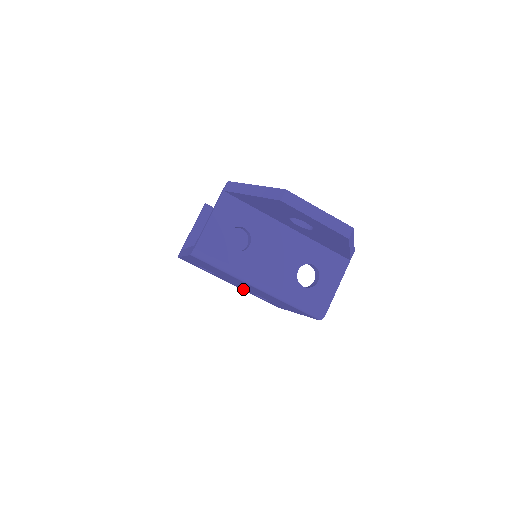
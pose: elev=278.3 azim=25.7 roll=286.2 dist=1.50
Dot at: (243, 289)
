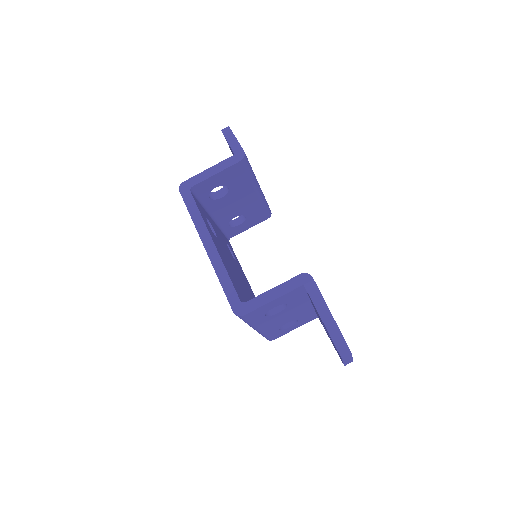
Dot at: occluded
